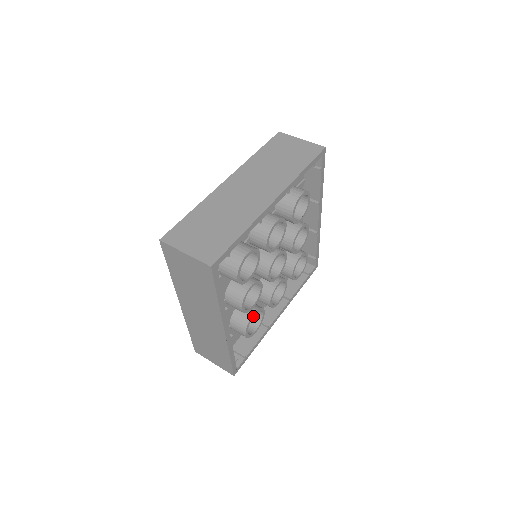
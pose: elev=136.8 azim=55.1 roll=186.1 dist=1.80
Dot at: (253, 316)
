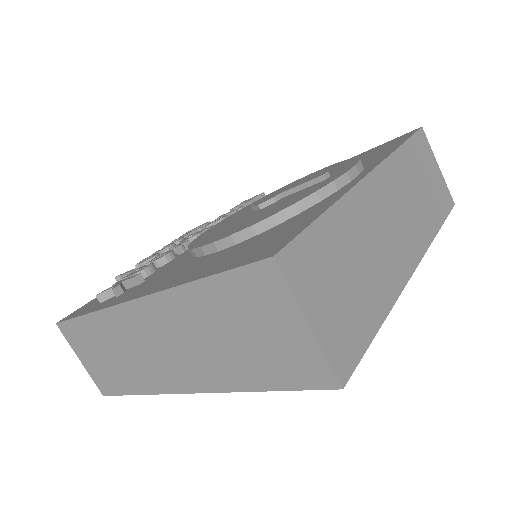
Dot at: occluded
